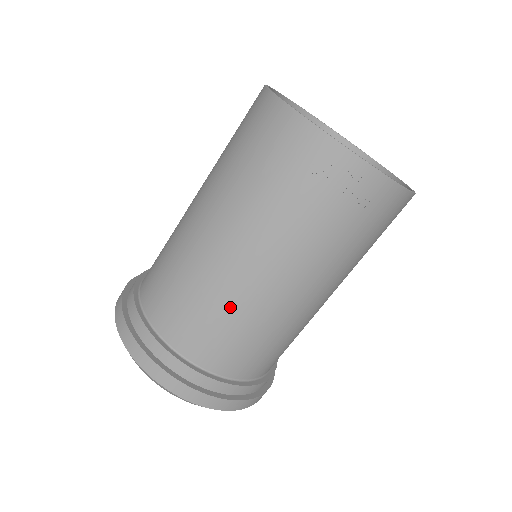
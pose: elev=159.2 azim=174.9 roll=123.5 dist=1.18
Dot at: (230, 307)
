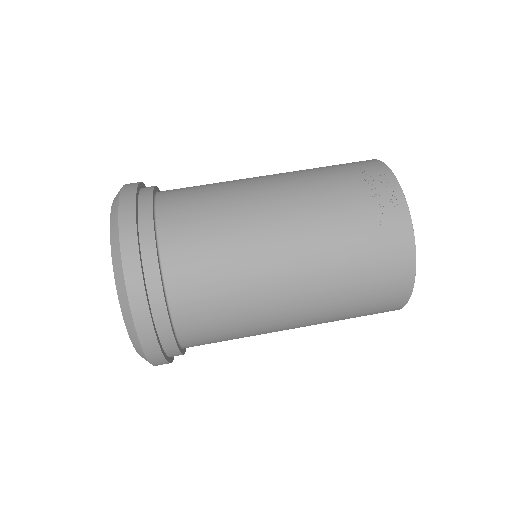
Dot at: (231, 211)
